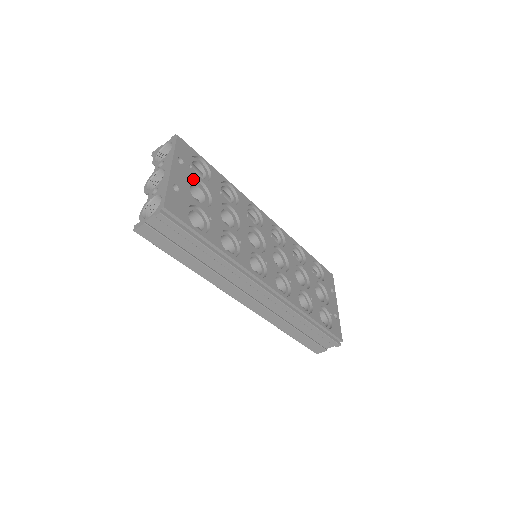
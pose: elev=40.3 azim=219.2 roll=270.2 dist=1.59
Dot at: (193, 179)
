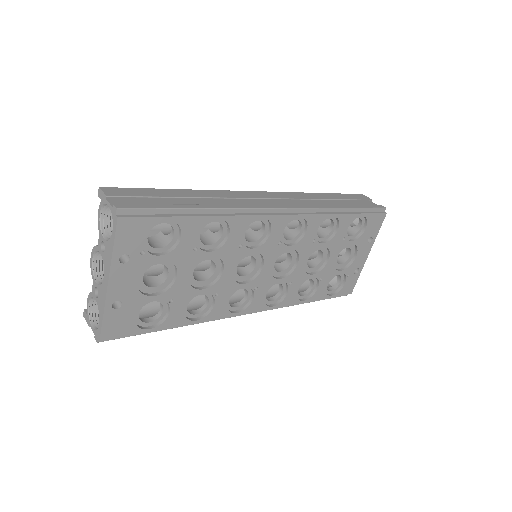
Dot at: (149, 260)
